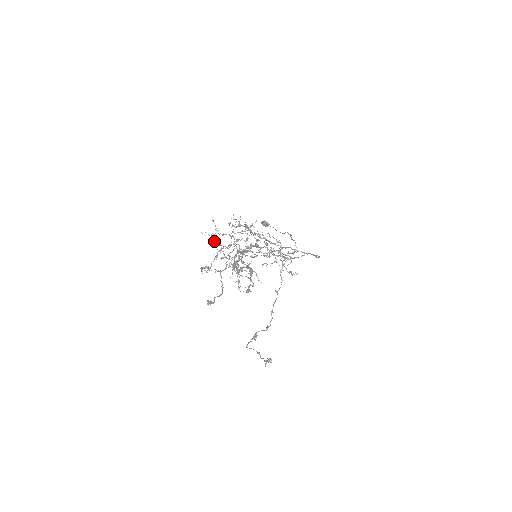
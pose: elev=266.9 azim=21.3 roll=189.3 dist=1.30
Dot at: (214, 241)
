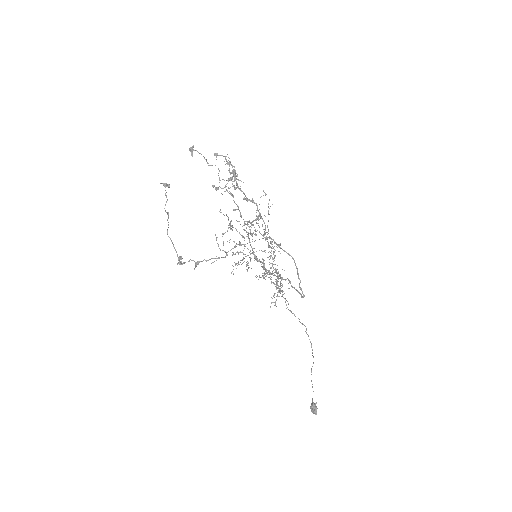
Dot at: (246, 266)
